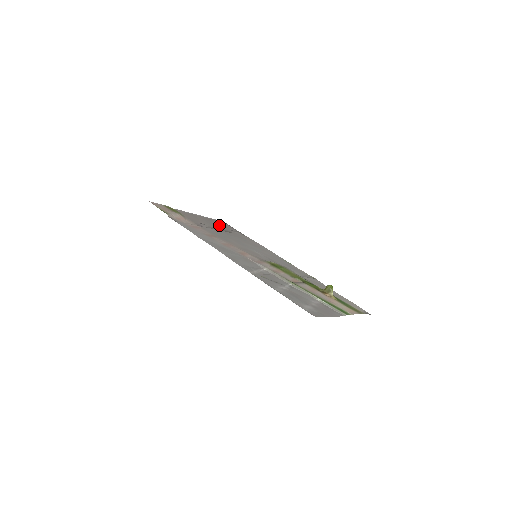
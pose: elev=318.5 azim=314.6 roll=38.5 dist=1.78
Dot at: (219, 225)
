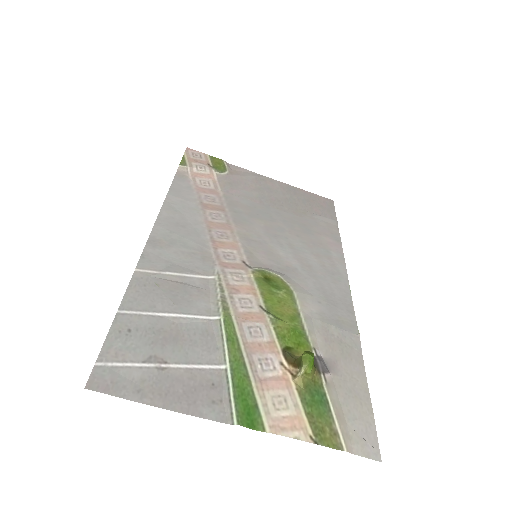
Dot at: (298, 202)
